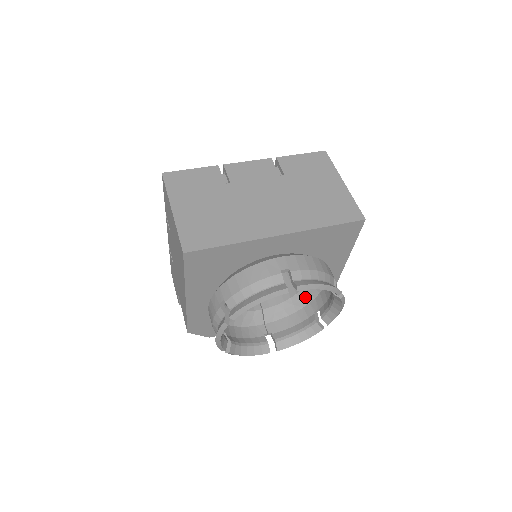
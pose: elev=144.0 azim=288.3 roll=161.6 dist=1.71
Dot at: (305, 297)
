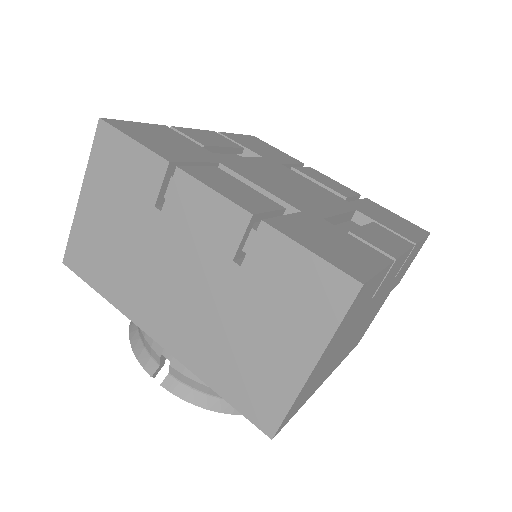
Dot at: occluded
